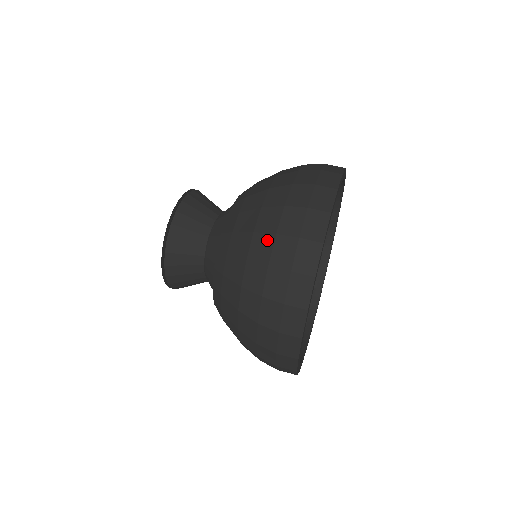
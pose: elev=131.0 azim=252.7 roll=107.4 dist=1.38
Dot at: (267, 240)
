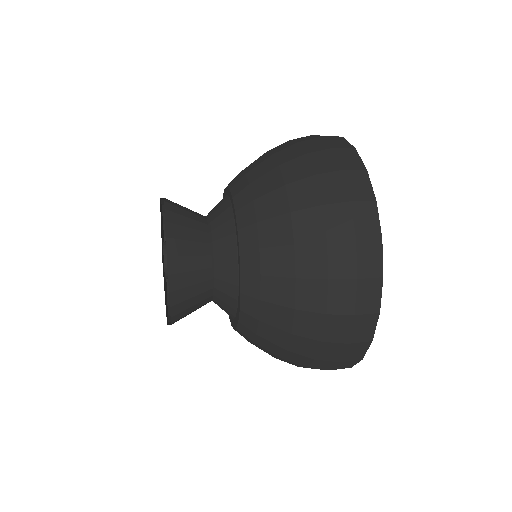
Dot at: (299, 161)
